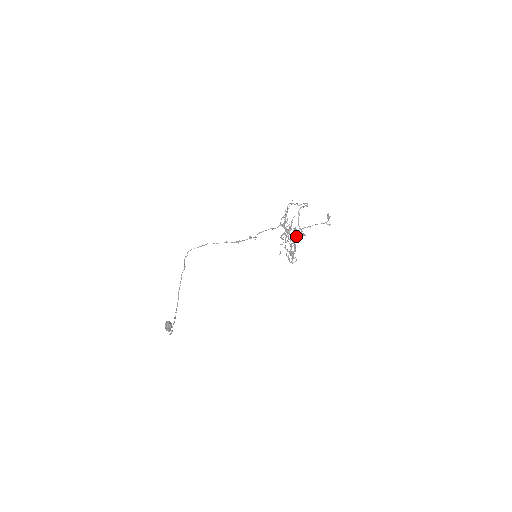
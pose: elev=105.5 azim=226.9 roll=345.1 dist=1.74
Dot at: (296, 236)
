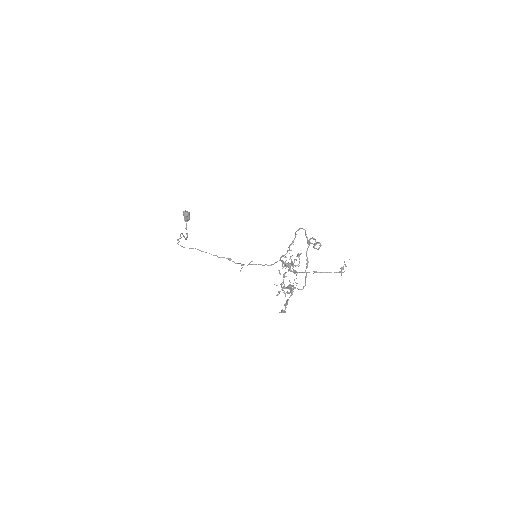
Dot at: (293, 288)
